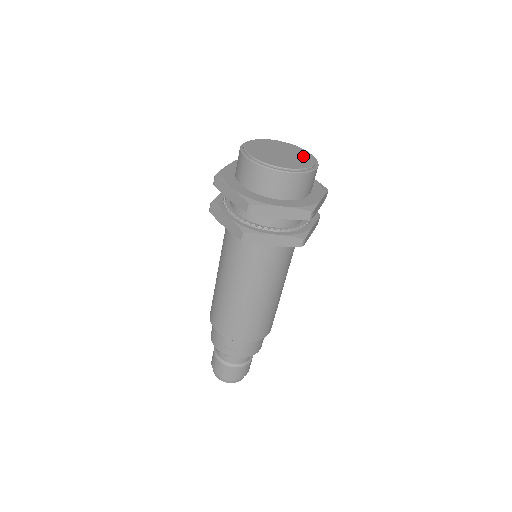
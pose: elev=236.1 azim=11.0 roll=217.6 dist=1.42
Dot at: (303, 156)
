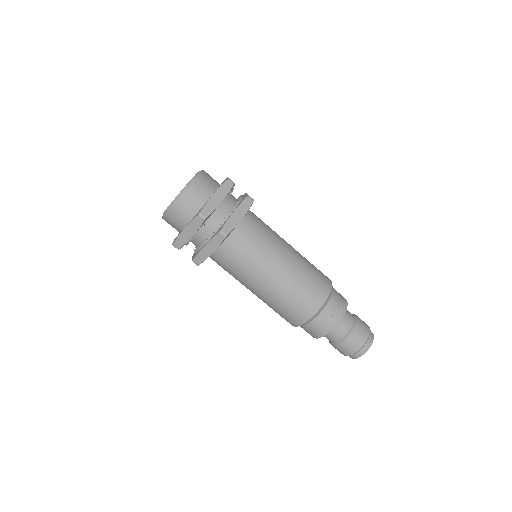
Dot at: occluded
